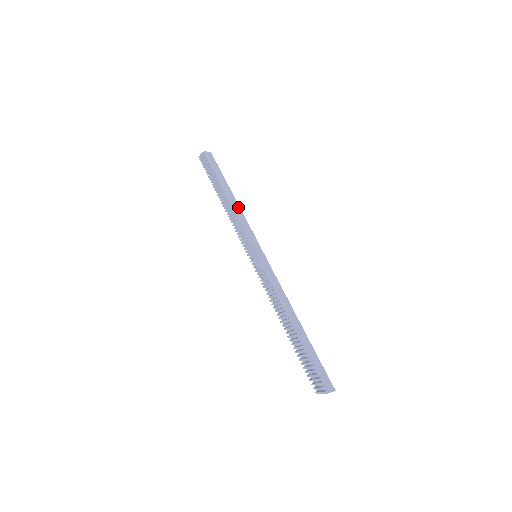
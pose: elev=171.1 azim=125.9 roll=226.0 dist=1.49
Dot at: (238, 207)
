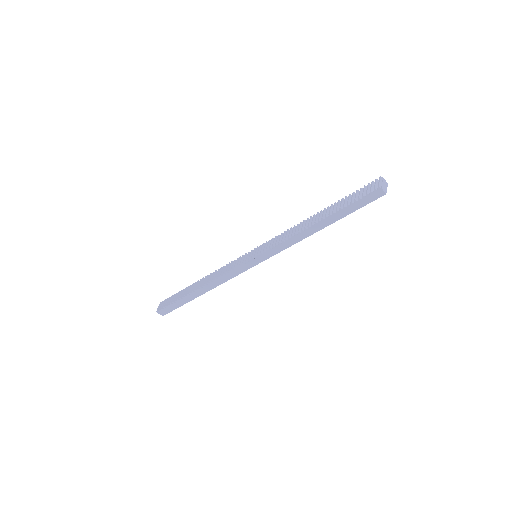
Dot at: occluded
